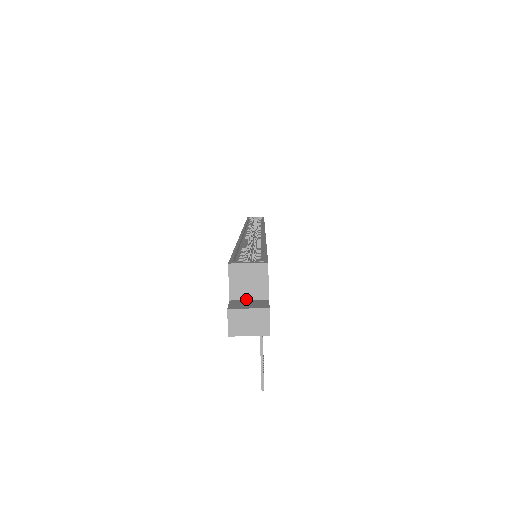
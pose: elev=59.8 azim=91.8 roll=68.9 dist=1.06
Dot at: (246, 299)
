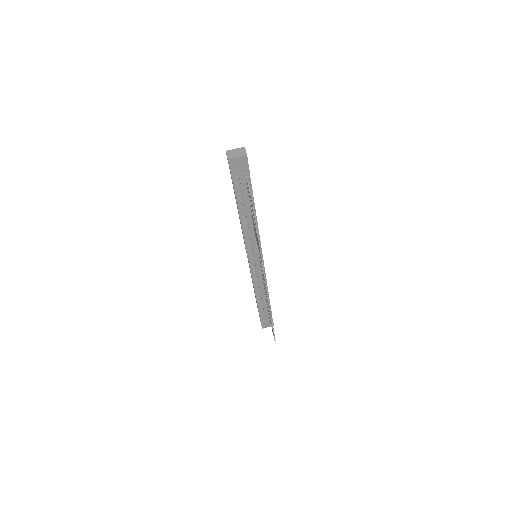
Dot at: occluded
